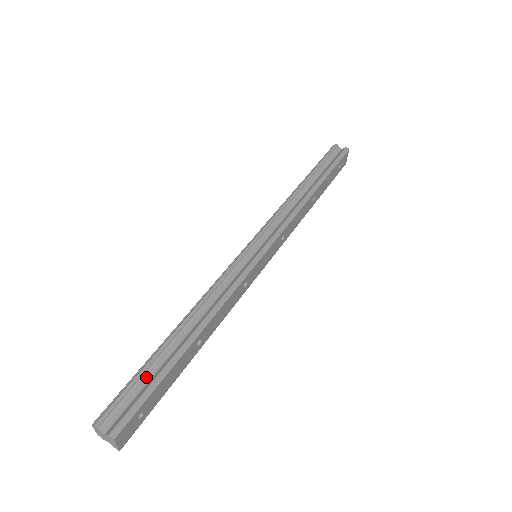
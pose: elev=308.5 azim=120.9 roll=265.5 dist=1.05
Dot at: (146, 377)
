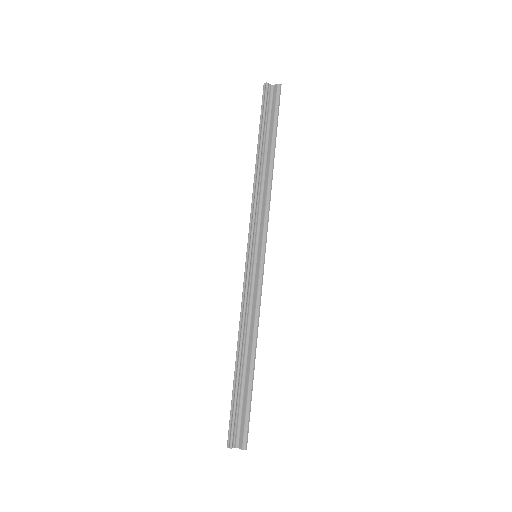
Dot at: (239, 401)
